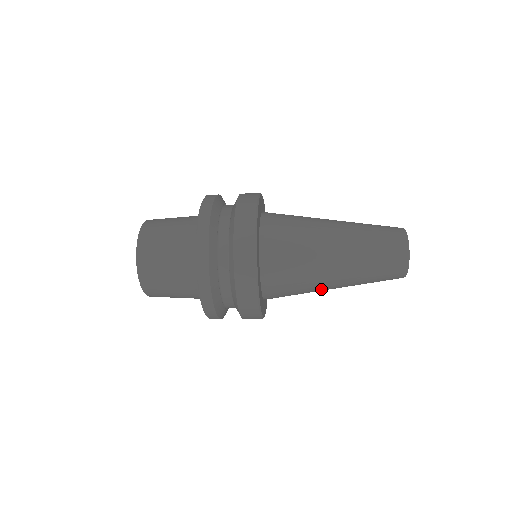
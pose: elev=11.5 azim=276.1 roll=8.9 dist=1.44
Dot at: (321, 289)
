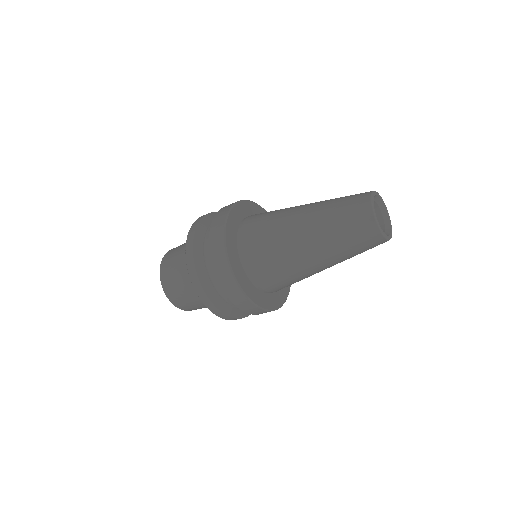
Dot at: (296, 255)
